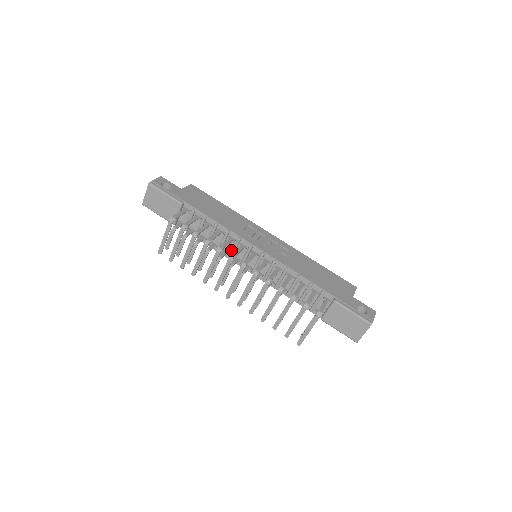
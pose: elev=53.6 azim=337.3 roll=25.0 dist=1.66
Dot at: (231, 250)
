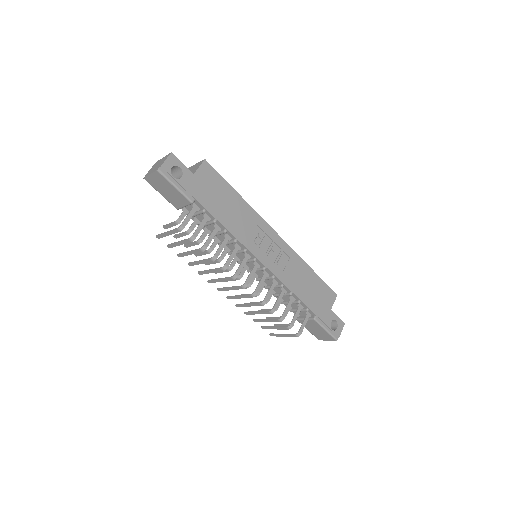
Dot at: occluded
